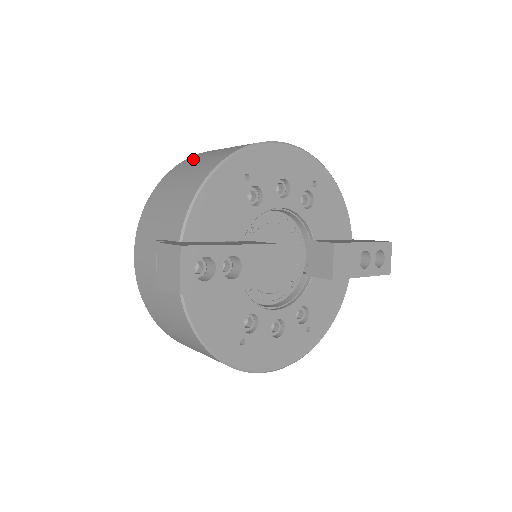
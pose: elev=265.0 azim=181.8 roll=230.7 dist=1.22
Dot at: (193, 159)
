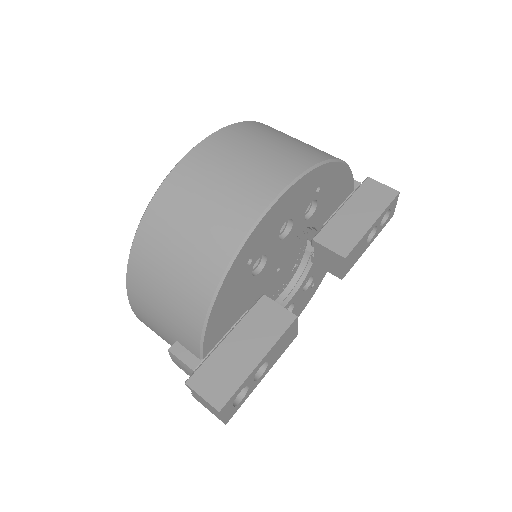
Dot at: (165, 219)
